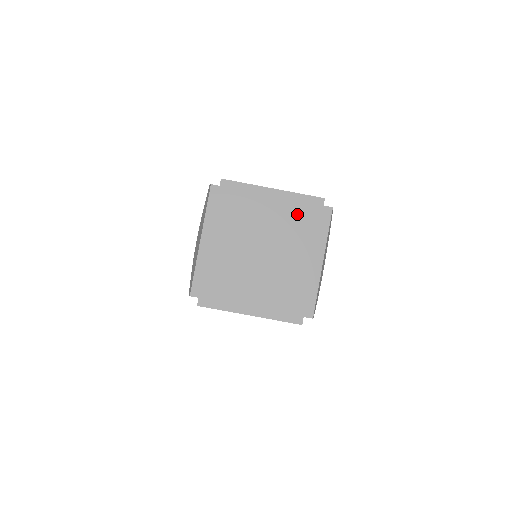
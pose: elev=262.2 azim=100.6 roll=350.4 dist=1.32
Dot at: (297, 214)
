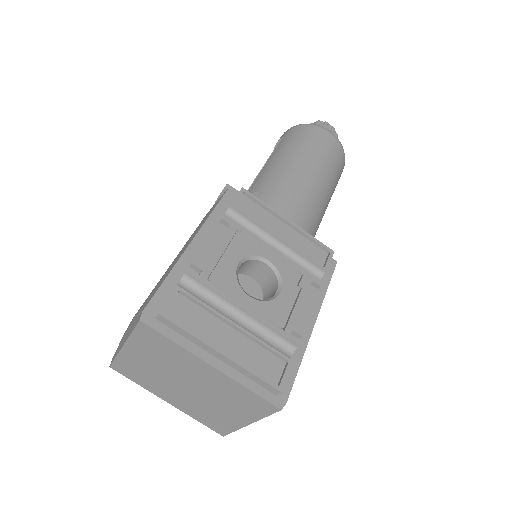
Dot at: (236, 391)
